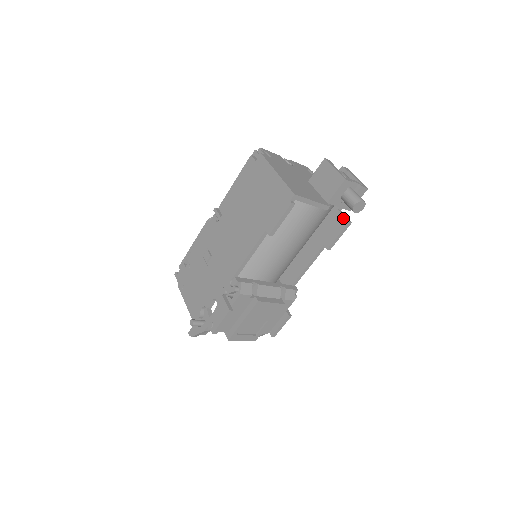
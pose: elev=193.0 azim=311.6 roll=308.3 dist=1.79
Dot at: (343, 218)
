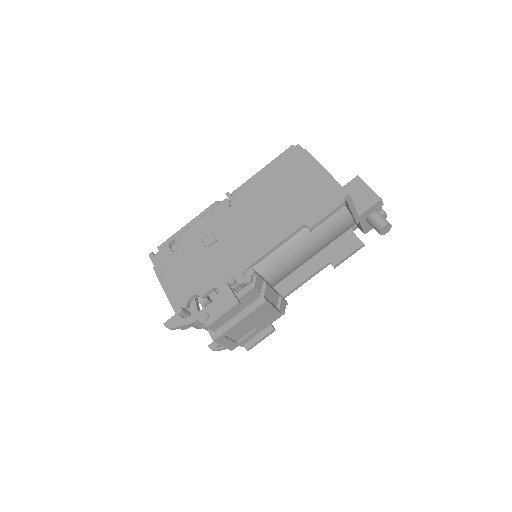
Dot at: (357, 239)
